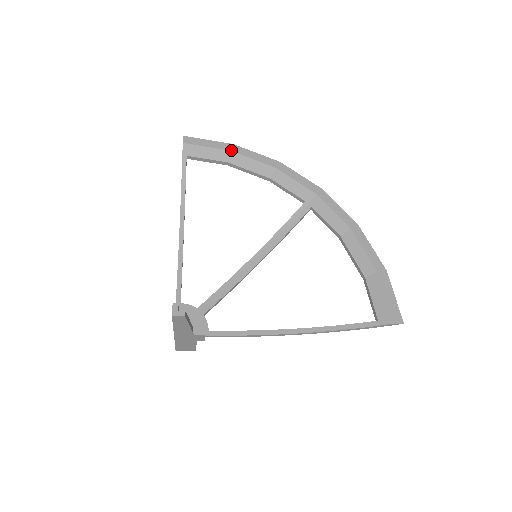
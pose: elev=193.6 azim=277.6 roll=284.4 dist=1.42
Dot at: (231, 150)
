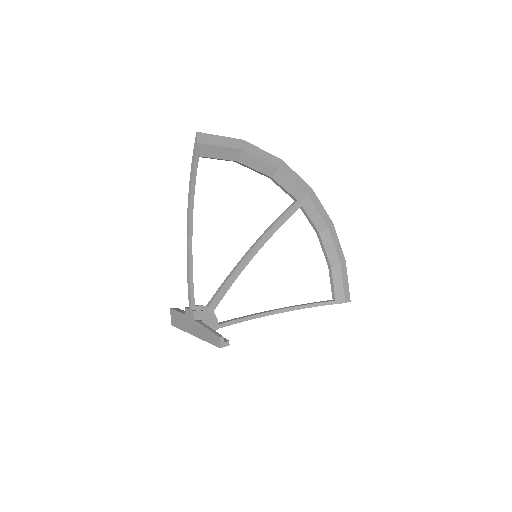
Dot at: (242, 149)
